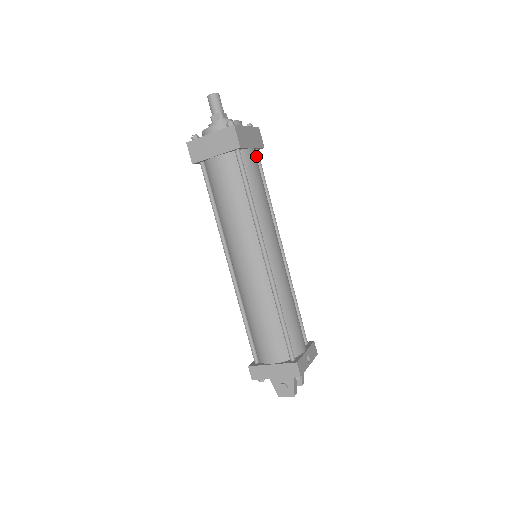
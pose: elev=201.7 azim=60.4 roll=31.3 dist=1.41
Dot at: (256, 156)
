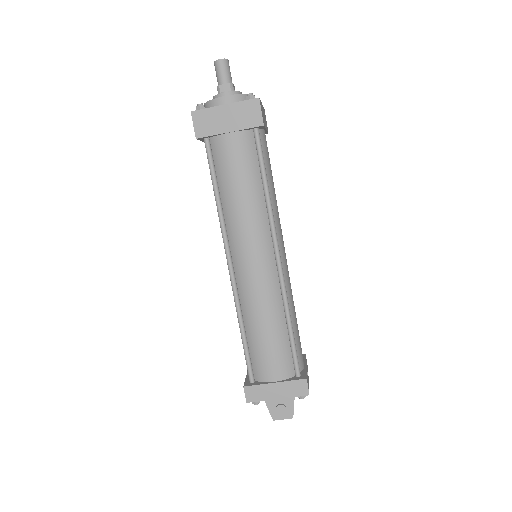
Dot at: occluded
